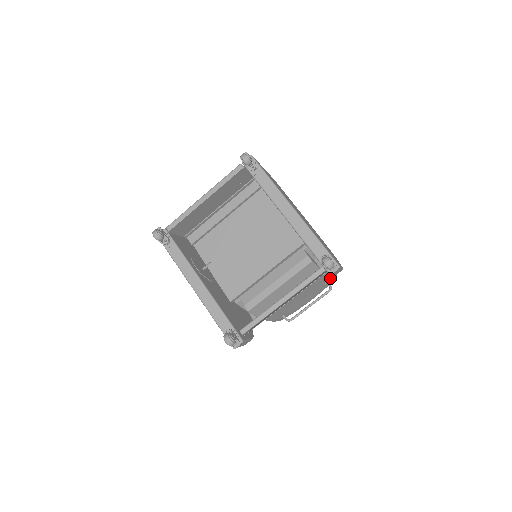
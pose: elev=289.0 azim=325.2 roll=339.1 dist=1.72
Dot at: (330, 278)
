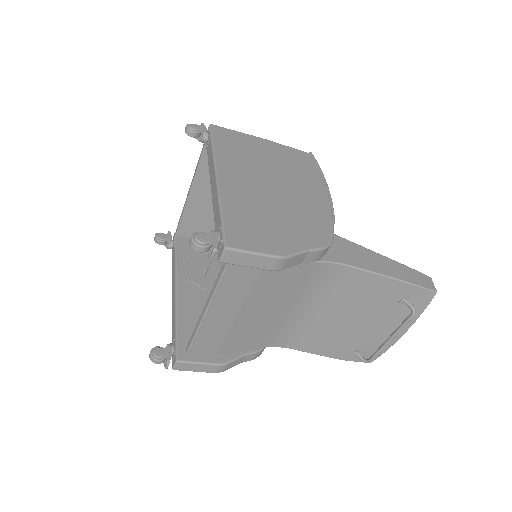
Dot at: (403, 291)
